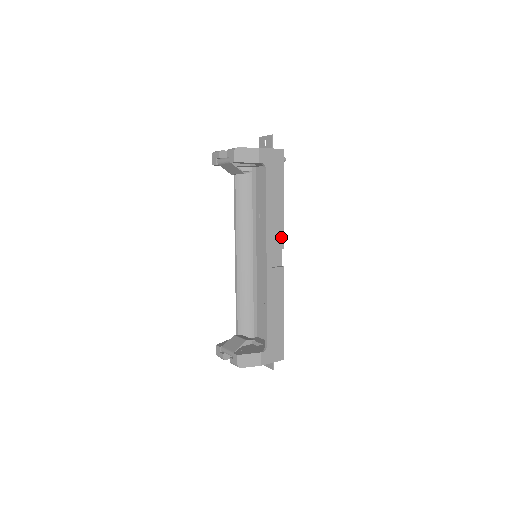
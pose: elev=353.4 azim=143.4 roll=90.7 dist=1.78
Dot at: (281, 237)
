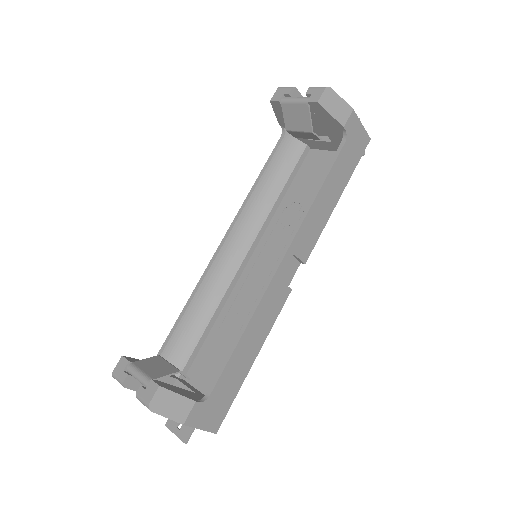
Dot at: (311, 246)
